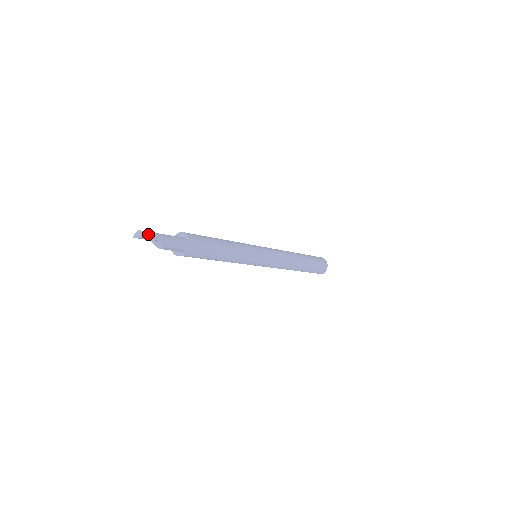
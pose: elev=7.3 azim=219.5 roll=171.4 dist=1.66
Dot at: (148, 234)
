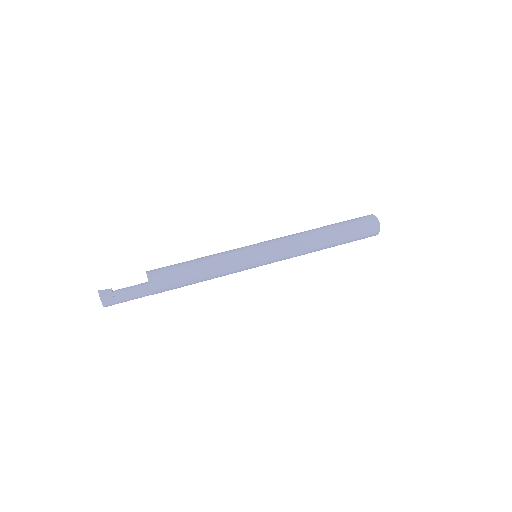
Dot at: occluded
